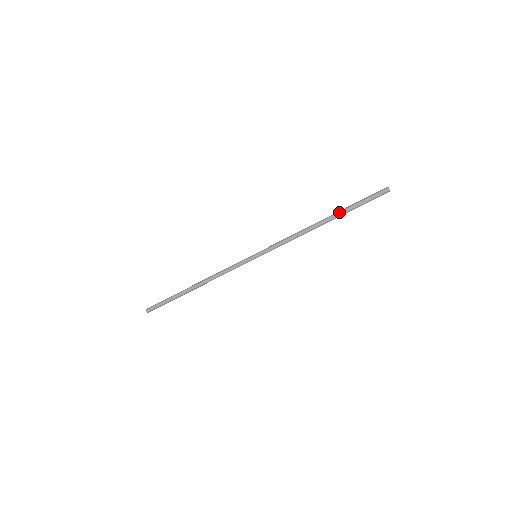
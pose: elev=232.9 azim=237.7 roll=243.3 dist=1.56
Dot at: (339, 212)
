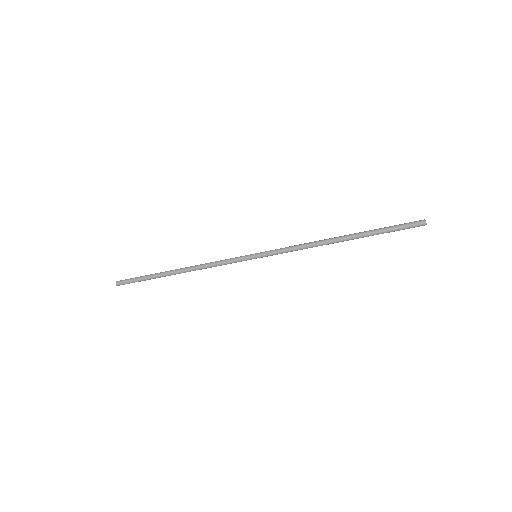
Dot at: (364, 236)
